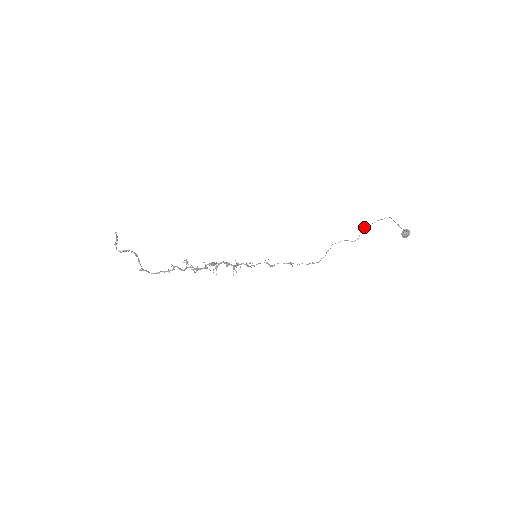
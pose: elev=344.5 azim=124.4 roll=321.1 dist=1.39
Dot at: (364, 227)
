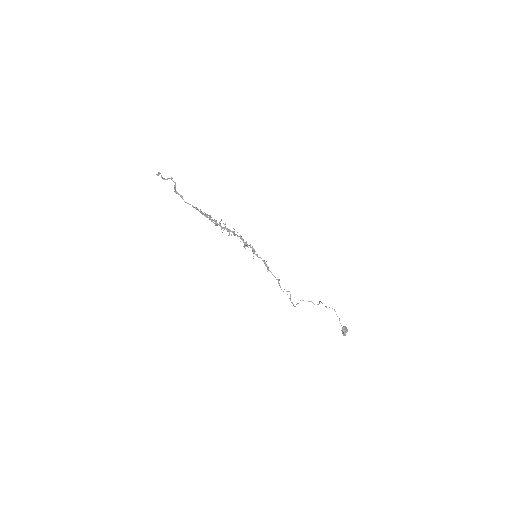
Dot at: (320, 301)
